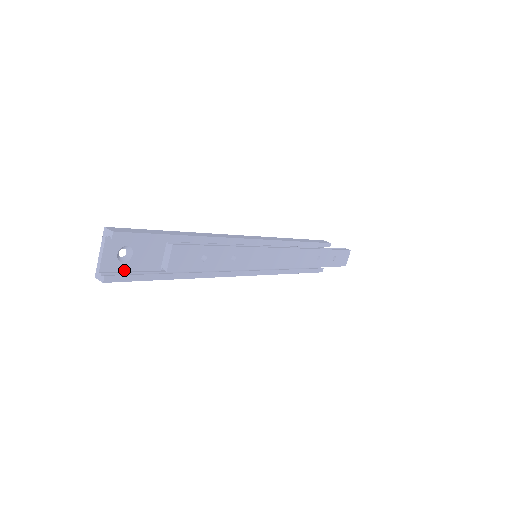
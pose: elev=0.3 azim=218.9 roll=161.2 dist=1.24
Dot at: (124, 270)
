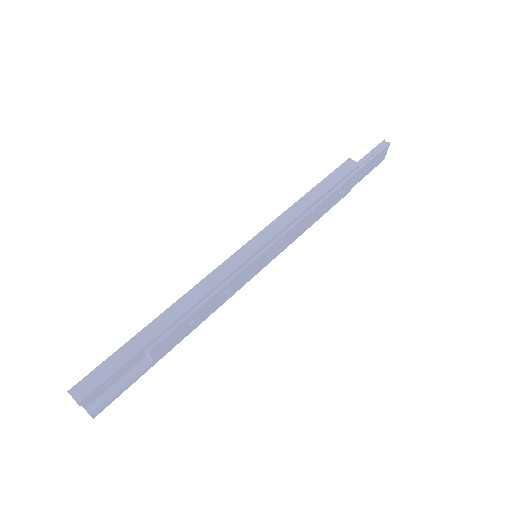
Dot at: (109, 387)
